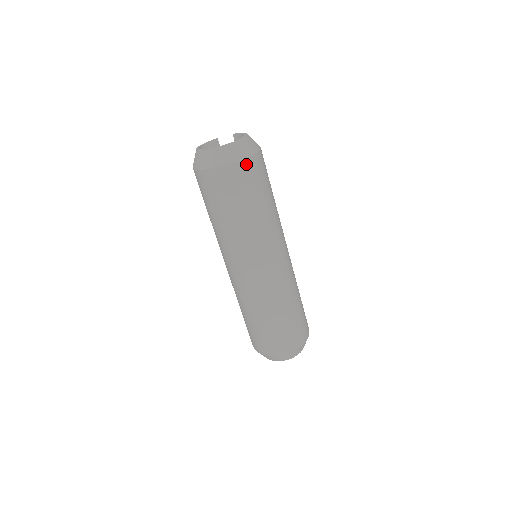
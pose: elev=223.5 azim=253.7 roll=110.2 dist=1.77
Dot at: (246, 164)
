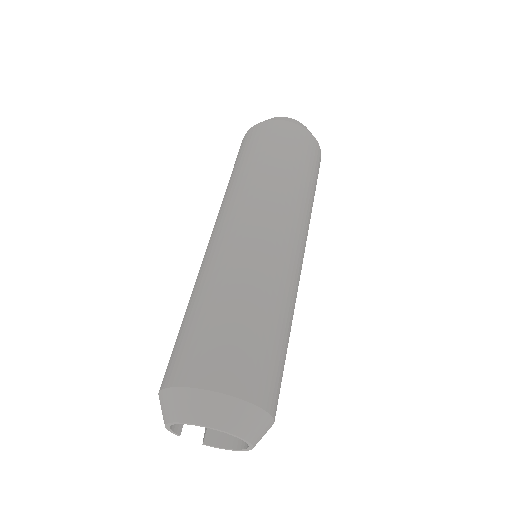
Dot at: (320, 154)
